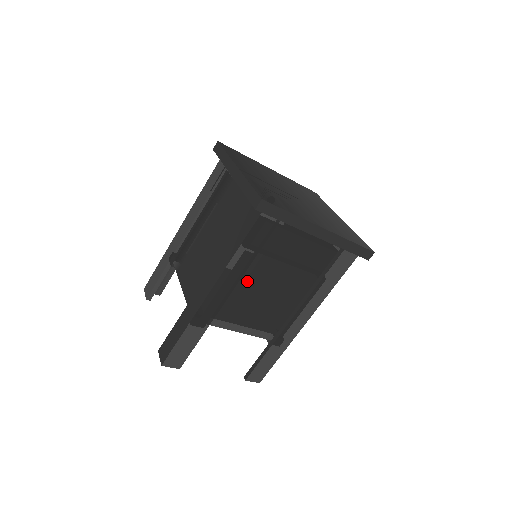
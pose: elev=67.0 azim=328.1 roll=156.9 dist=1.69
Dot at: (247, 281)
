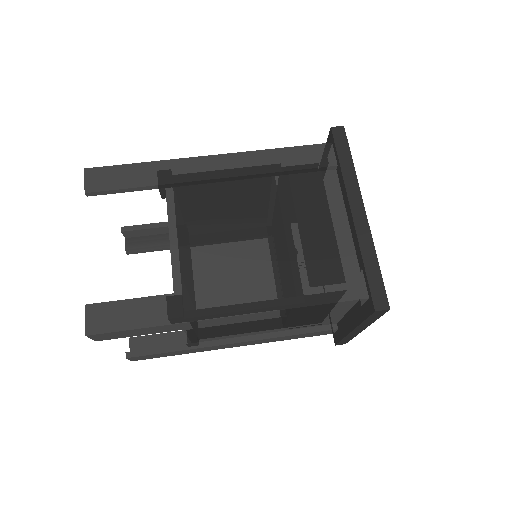
Dot at: (246, 193)
